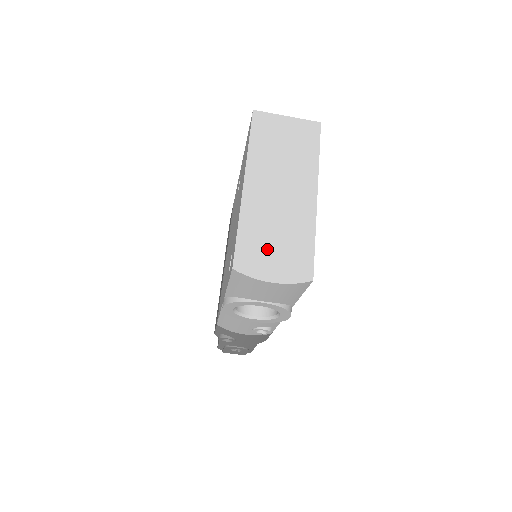
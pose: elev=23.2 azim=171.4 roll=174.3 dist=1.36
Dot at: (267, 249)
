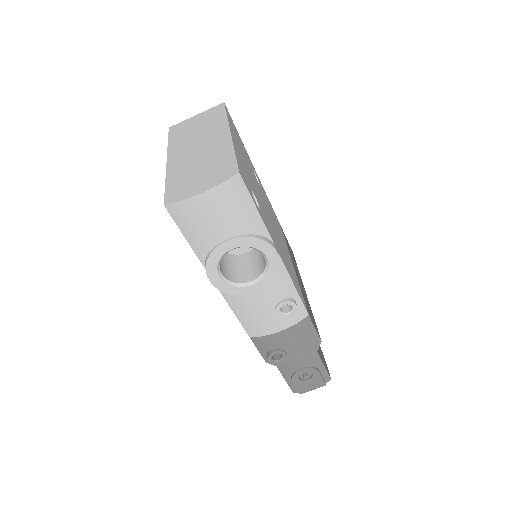
Dot at: (193, 179)
